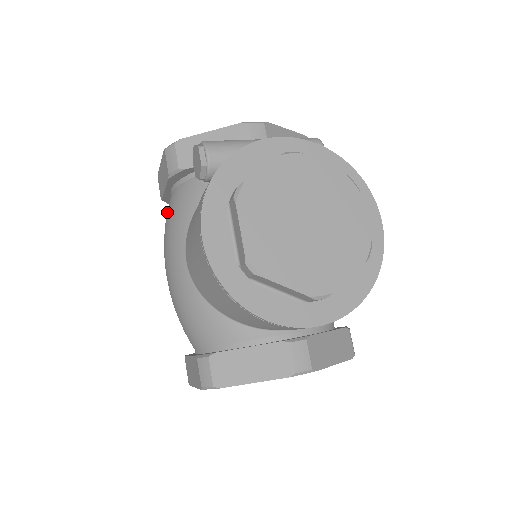
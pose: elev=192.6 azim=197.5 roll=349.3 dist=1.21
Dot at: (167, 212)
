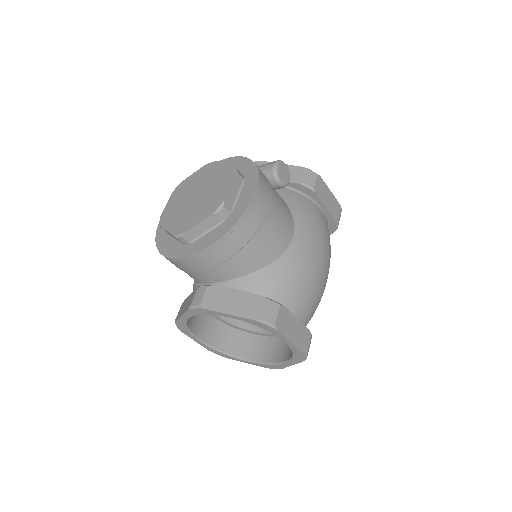
Dot at: occluded
